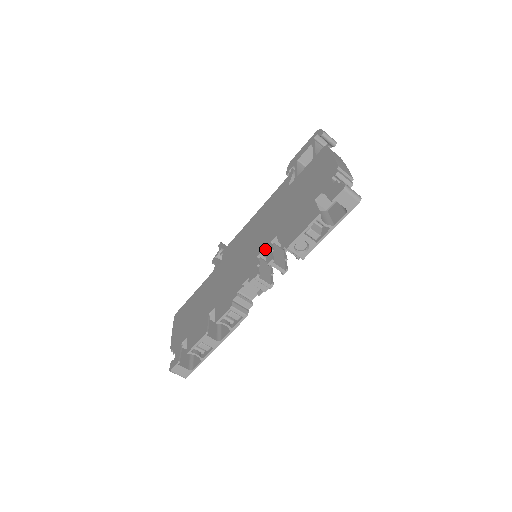
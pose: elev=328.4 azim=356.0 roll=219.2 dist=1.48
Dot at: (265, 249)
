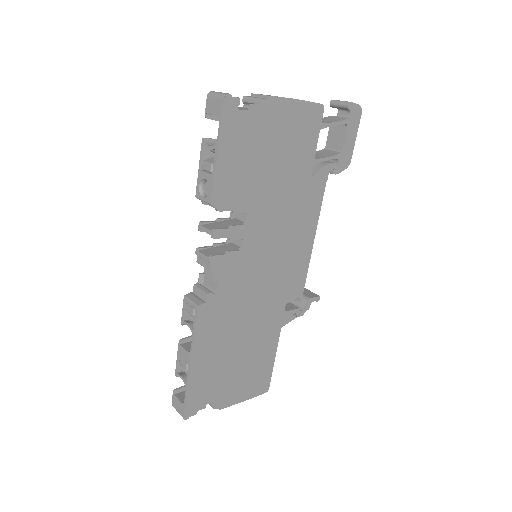
Dot at: occluded
